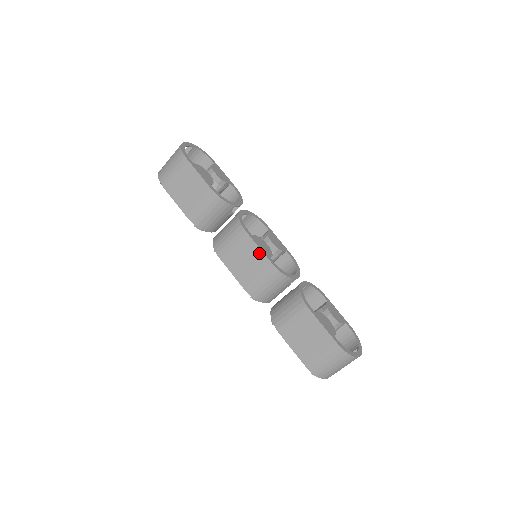
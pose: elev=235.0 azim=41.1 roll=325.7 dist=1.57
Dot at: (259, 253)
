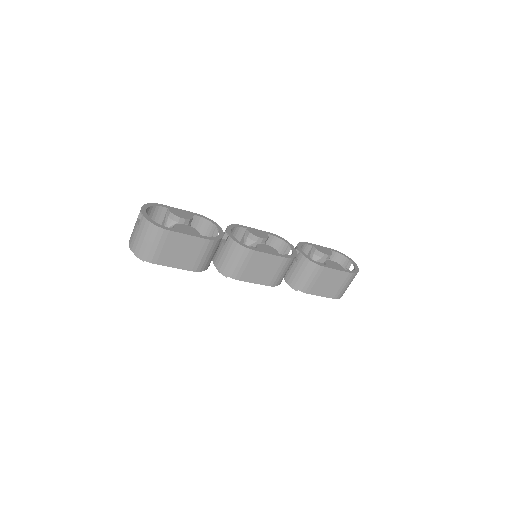
Dot at: (271, 257)
